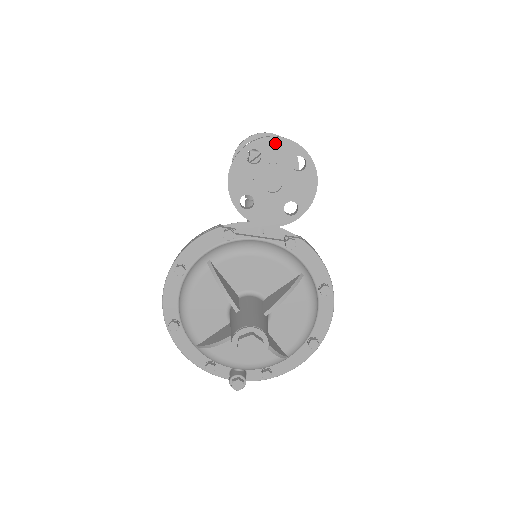
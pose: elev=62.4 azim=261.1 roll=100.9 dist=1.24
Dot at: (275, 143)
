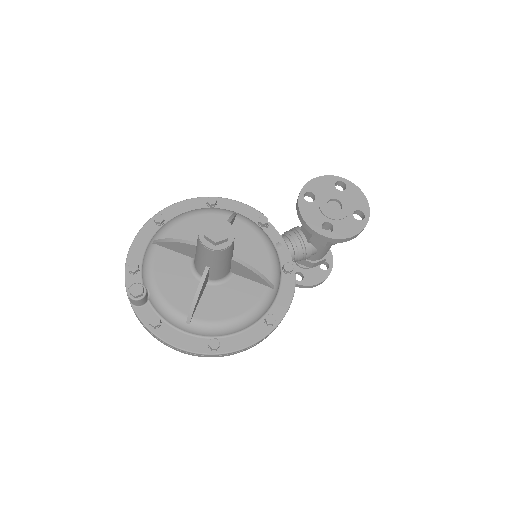
Dot at: (359, 194)
